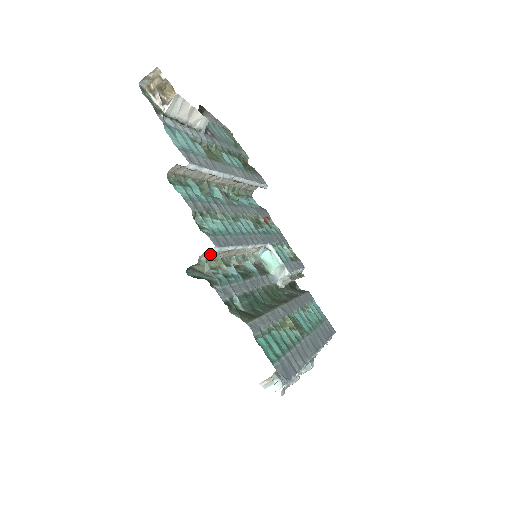
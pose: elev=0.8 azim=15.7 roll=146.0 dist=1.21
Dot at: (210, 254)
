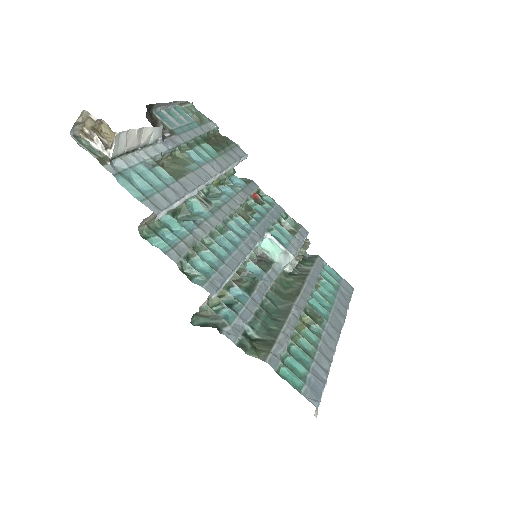
Dot at: (209, 295)
